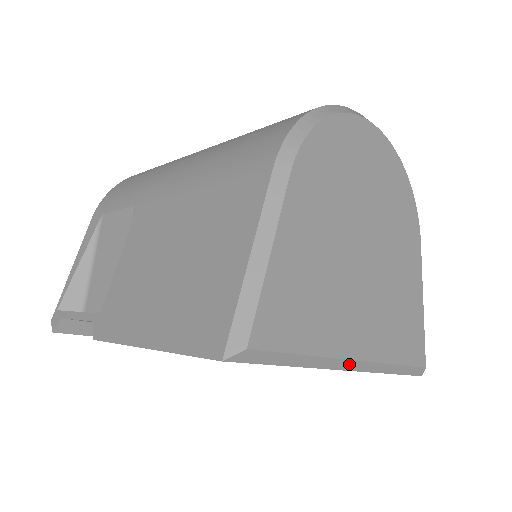
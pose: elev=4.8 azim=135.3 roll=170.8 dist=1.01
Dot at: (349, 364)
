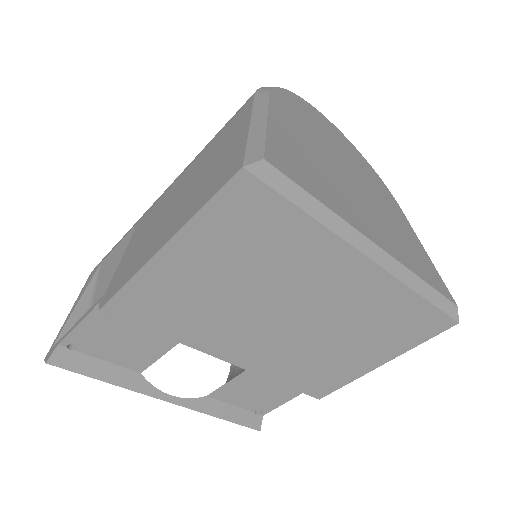
Dot at: (372, 249)
